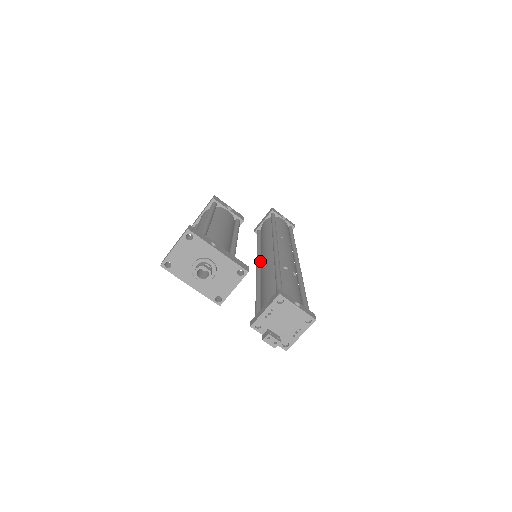
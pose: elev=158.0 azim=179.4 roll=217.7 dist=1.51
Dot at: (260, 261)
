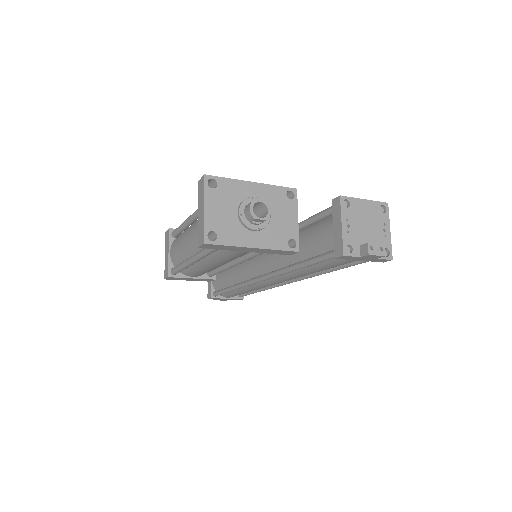
Dot at: (256, 277)
